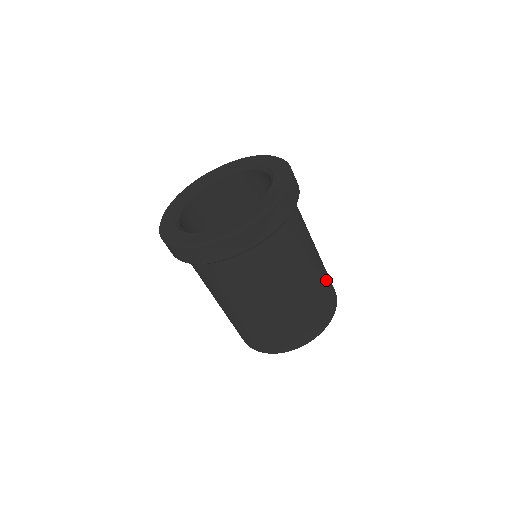
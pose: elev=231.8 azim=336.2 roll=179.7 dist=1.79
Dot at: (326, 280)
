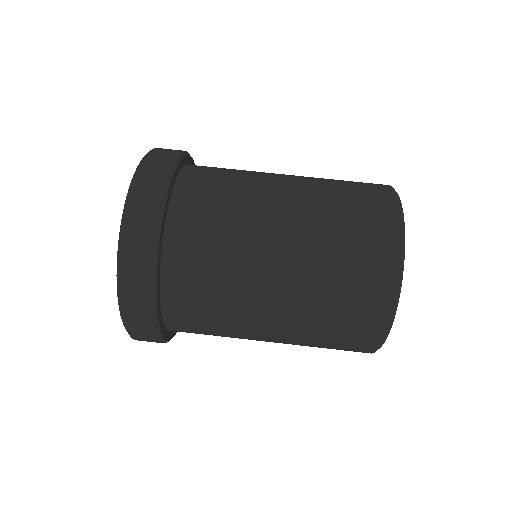
Dot at: occluded
